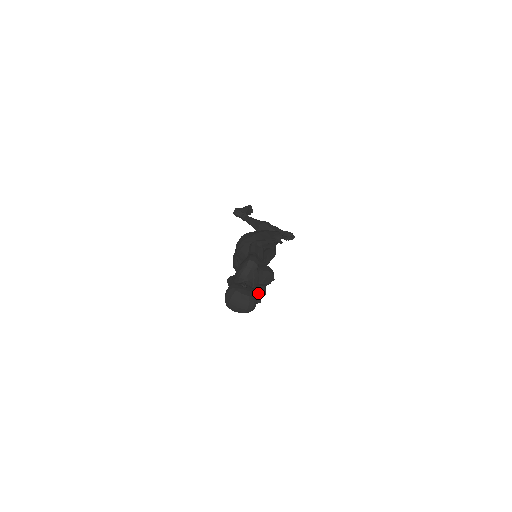
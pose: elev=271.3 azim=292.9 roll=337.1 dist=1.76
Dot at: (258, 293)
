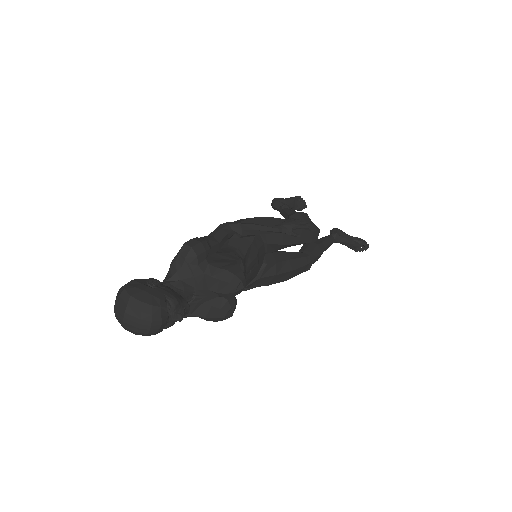
Dot at: (212, 309)
